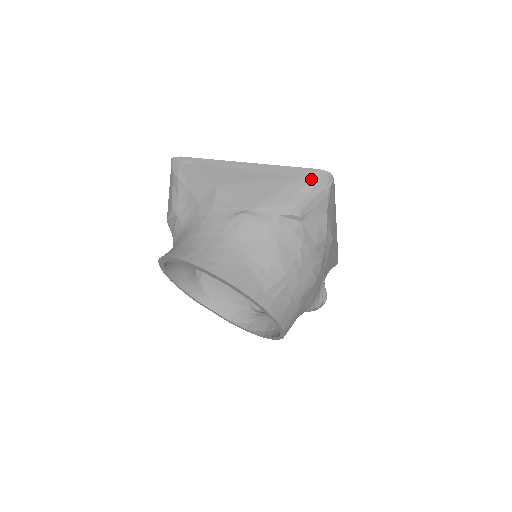
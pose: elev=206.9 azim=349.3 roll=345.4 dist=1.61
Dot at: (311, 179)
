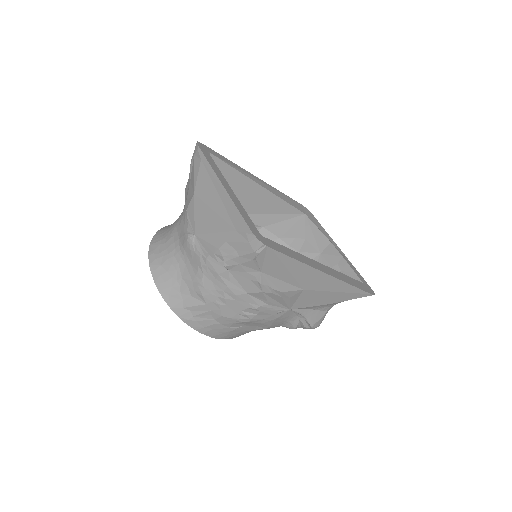
Dot at: (242, 237)
